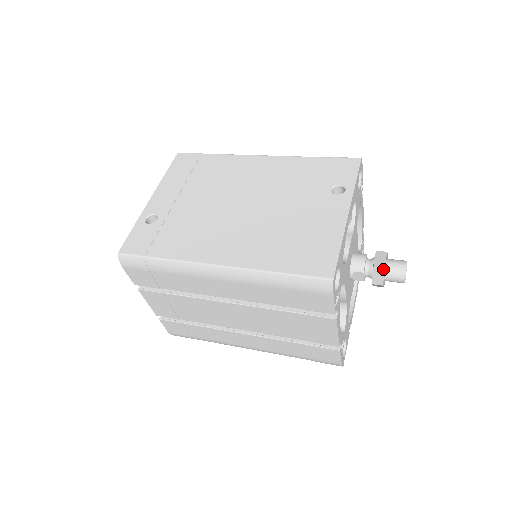
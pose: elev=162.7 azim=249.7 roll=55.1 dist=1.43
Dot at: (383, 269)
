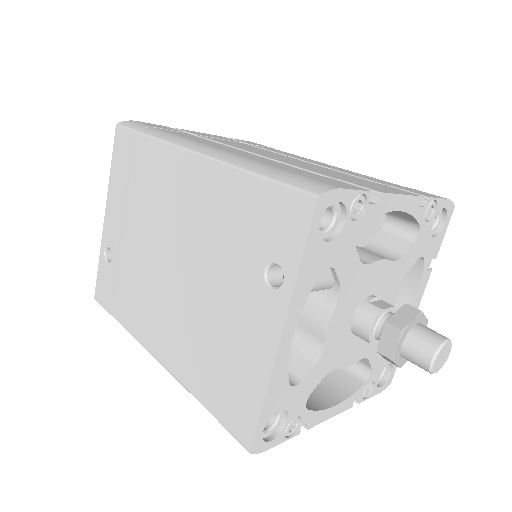
Dot at: (390, 360)
